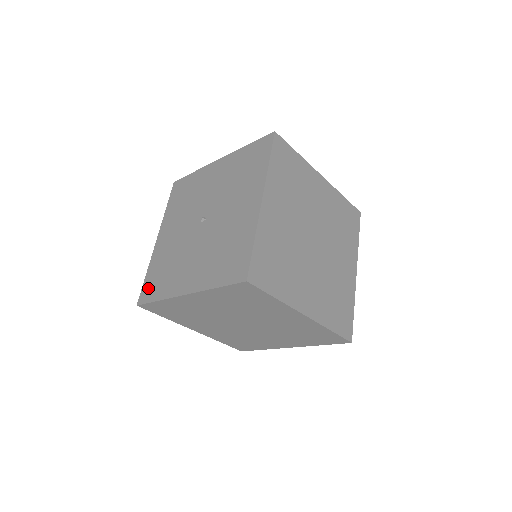
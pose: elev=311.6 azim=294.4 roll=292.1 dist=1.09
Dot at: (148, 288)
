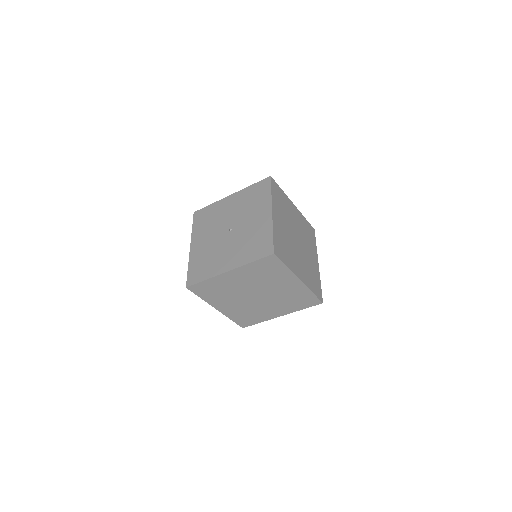
Dot at: (201, 214)
